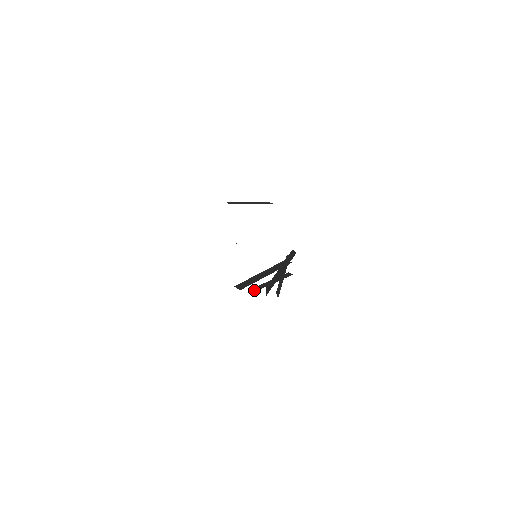
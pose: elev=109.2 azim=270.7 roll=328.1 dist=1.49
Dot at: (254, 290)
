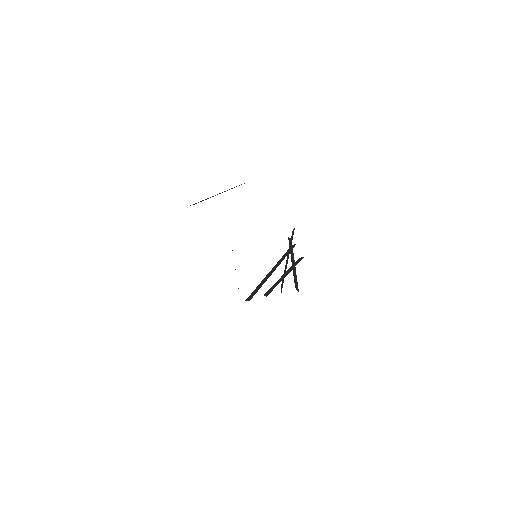
Dot at: (266, 294)
